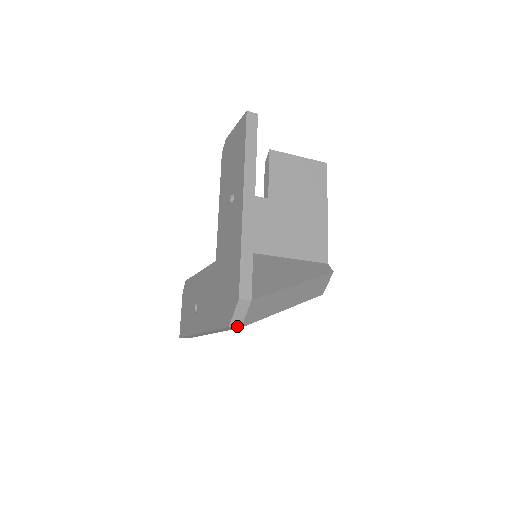
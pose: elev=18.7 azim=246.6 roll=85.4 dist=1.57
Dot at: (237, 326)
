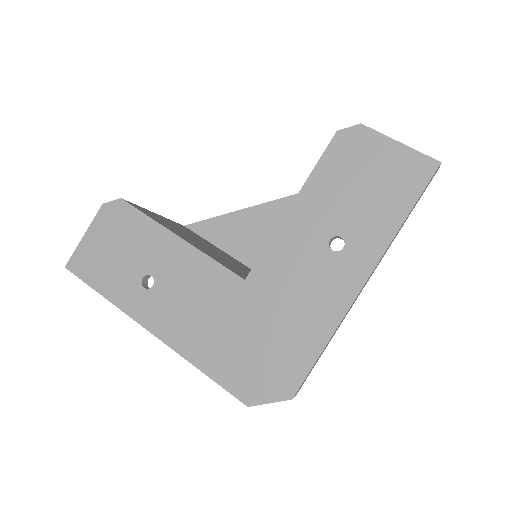
Dot at: occluded
